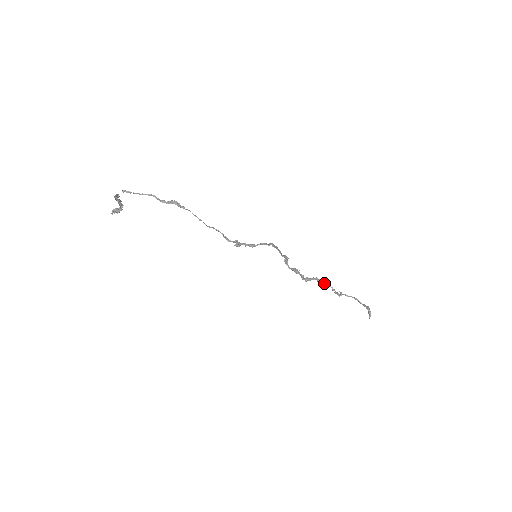
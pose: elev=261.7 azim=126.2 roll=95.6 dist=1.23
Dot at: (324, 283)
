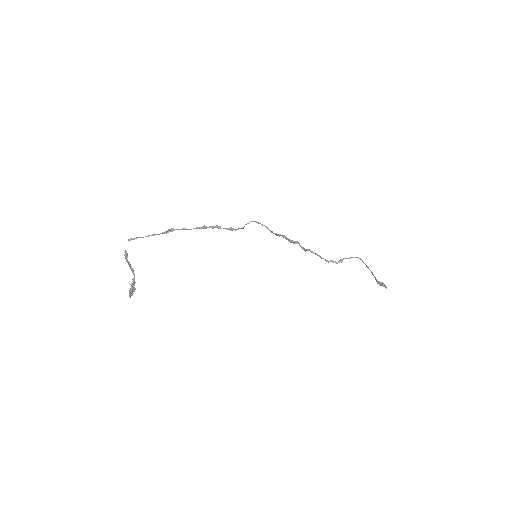
Dot at: (321, 258)
